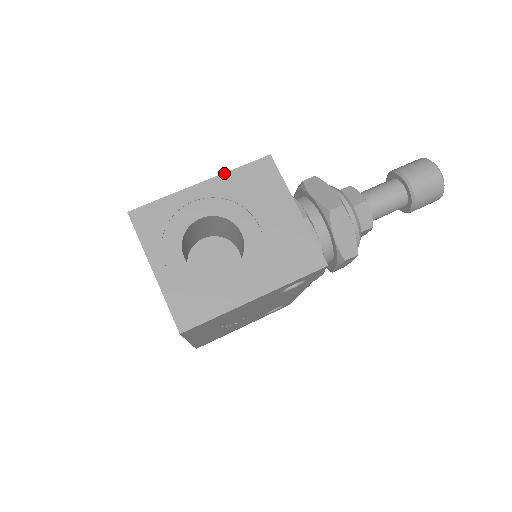
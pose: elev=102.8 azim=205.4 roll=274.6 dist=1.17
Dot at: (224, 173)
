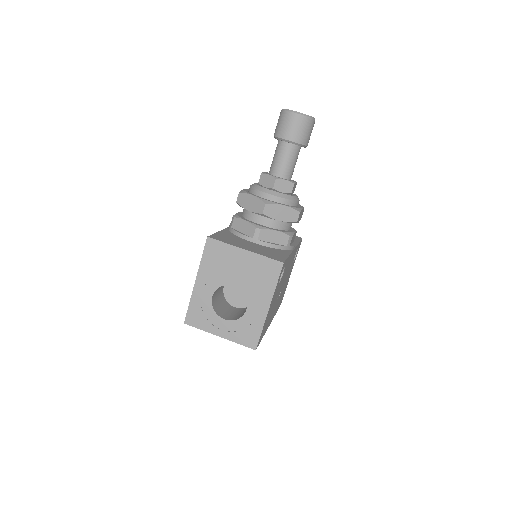
Dot at: (199, 267)
